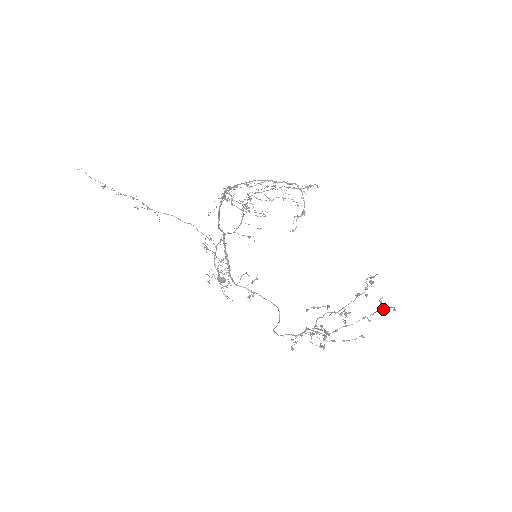
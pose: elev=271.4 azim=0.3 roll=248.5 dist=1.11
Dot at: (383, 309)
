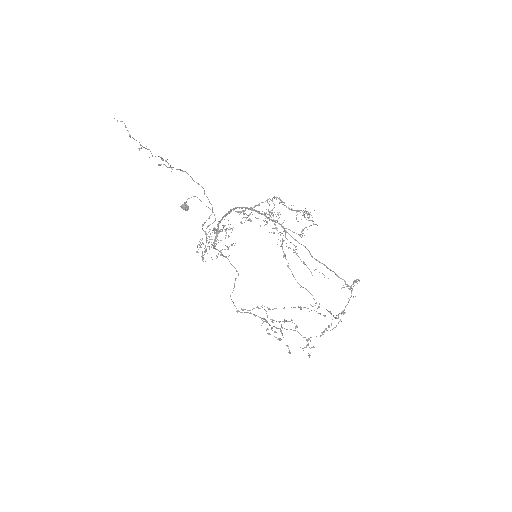
Dot at: occluded
